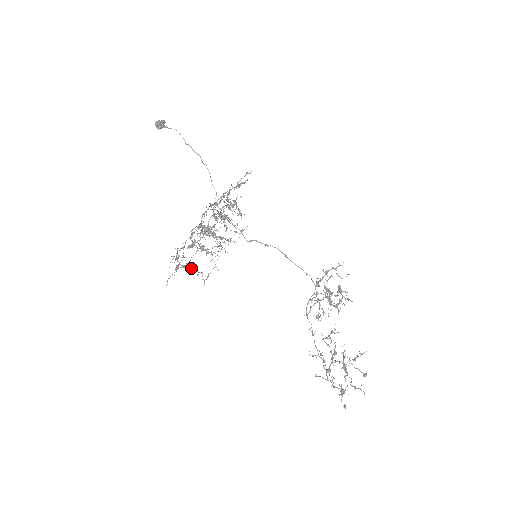
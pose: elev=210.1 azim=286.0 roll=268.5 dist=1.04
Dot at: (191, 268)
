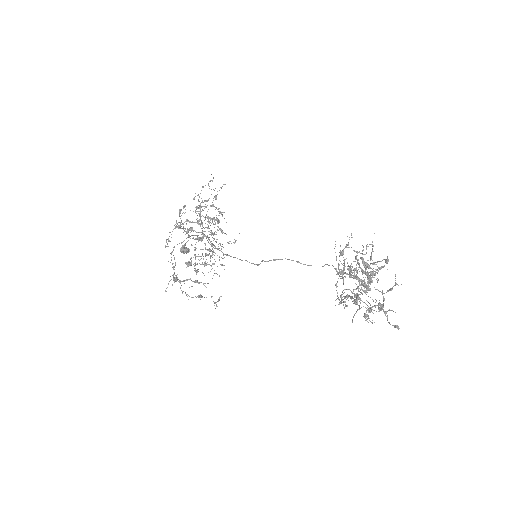
Dot at: (200, 295)
